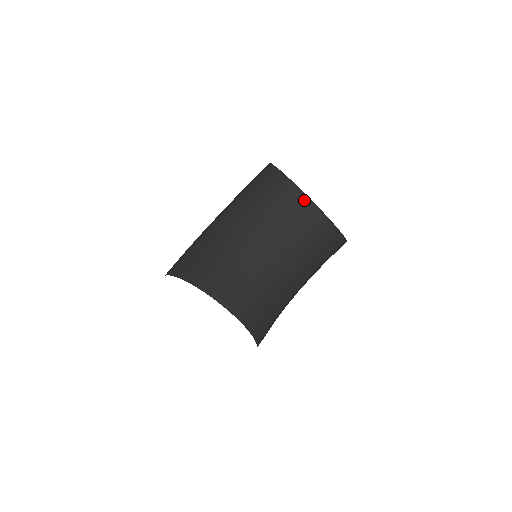
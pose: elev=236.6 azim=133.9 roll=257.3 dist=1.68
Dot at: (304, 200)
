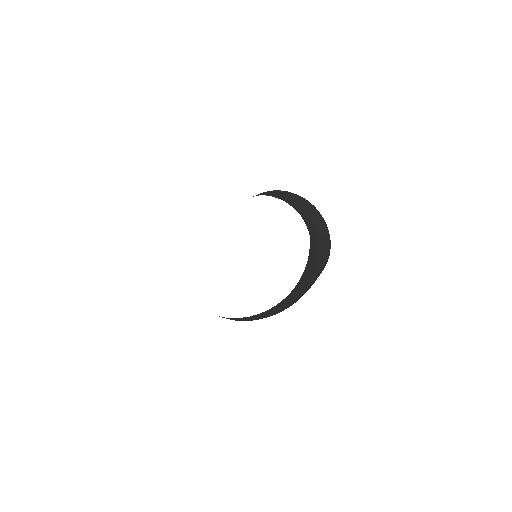
Dot at: (278, 191)
